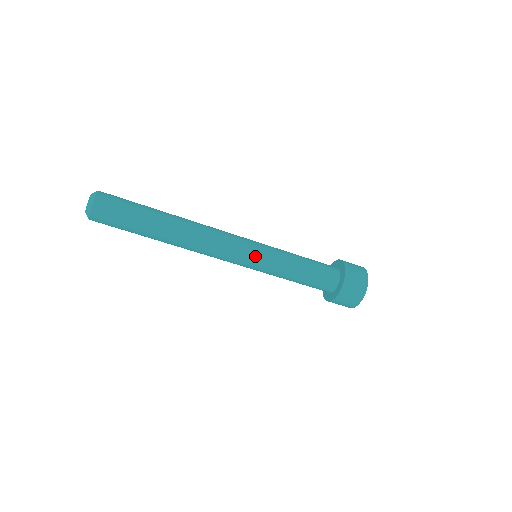
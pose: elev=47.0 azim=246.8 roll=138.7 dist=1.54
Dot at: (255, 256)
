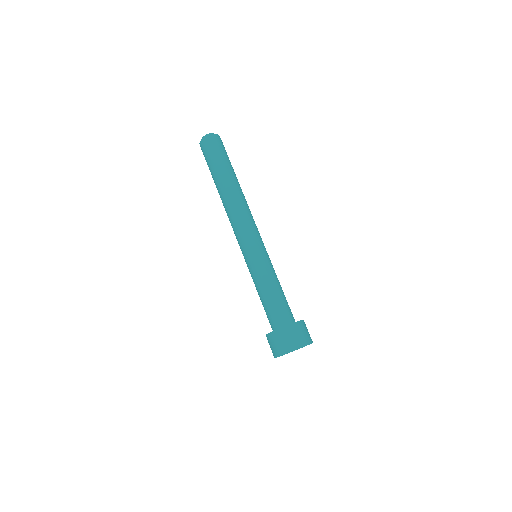
Dot at: (264, 247)
